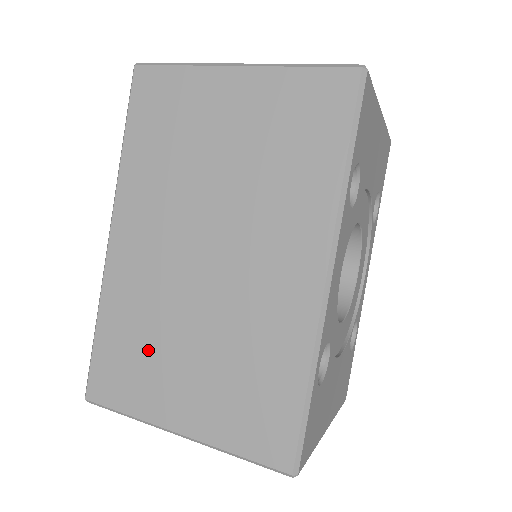
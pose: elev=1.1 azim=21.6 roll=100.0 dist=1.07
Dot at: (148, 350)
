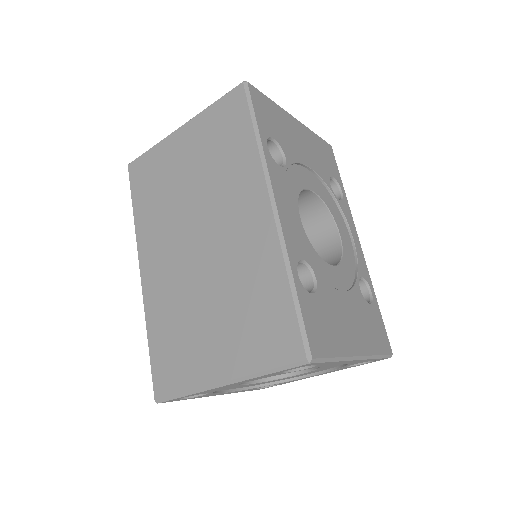
Dot at: (184, 333)
